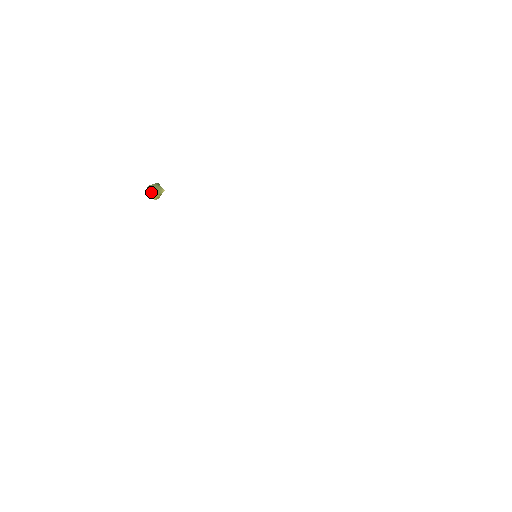
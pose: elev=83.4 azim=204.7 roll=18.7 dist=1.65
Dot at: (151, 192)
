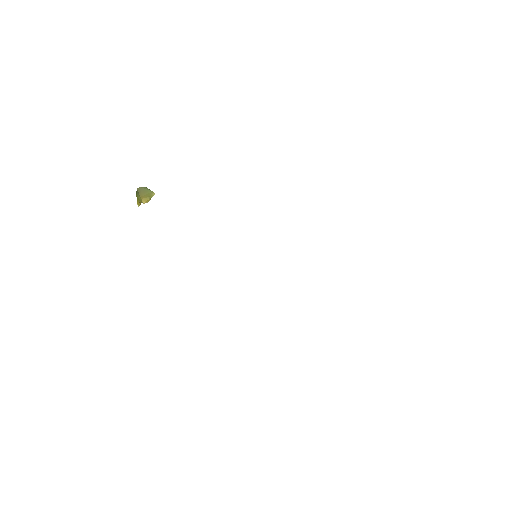
Dot at: (140, 195)
